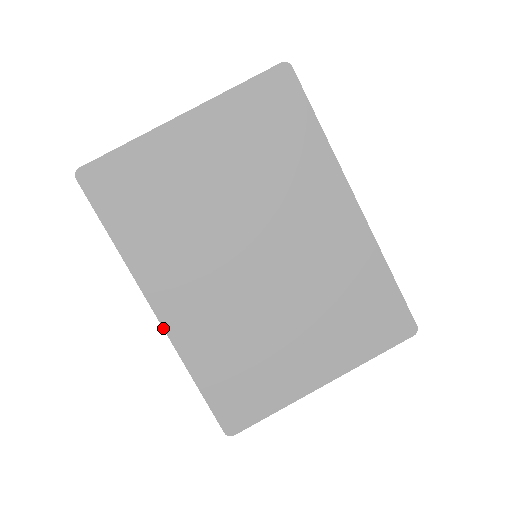
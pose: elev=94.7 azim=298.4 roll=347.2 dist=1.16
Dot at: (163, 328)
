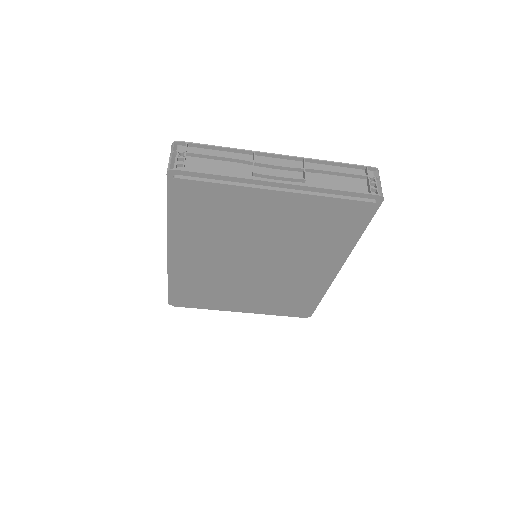
Dot at: (167, 260)
